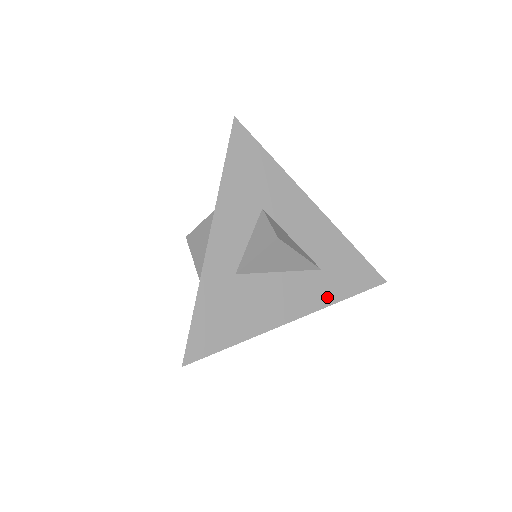
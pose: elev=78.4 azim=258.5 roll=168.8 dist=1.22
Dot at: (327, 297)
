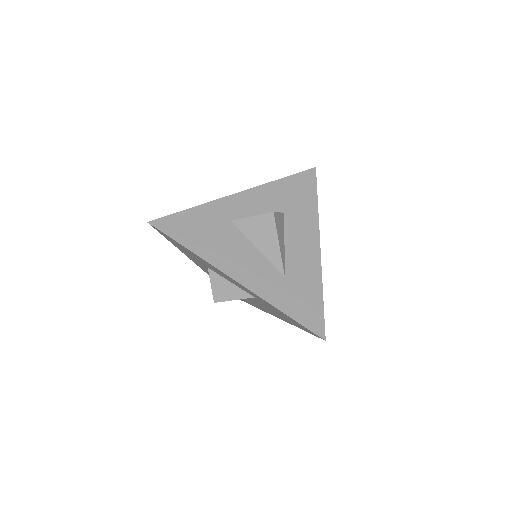
Dot at: (271, 295)
